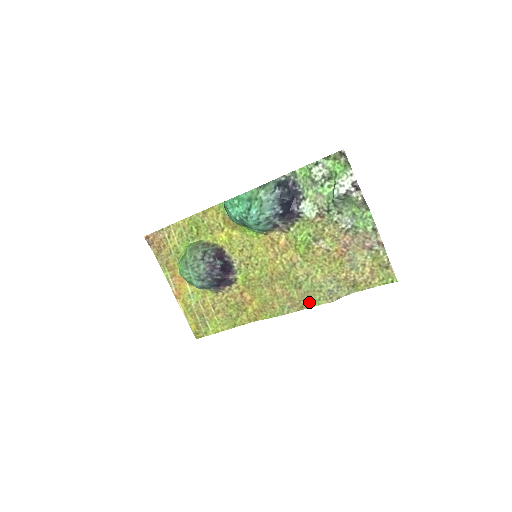
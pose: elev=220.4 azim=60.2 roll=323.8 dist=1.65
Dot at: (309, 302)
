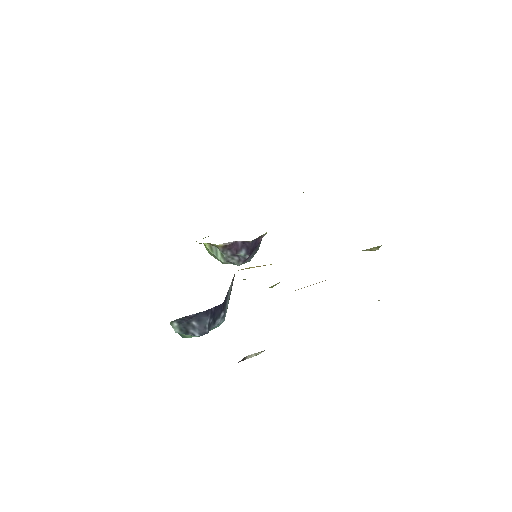
Dot at: occluded
